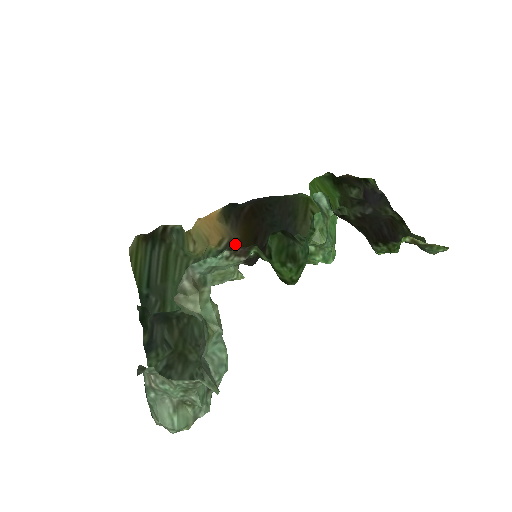
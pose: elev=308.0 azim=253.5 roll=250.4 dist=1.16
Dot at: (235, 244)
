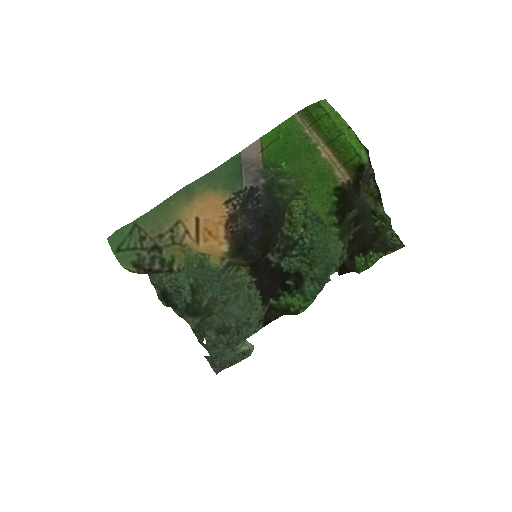
Dot at: (241, 264)
